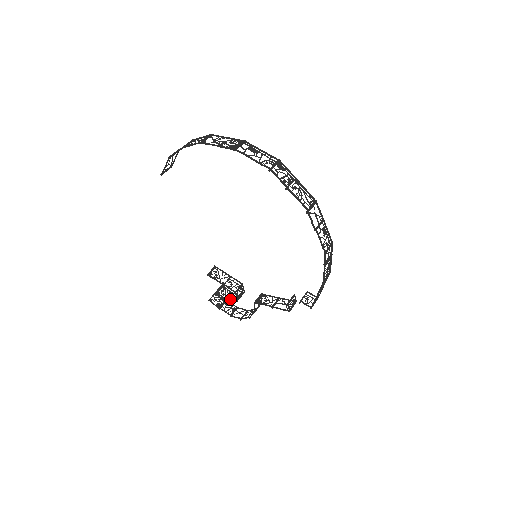
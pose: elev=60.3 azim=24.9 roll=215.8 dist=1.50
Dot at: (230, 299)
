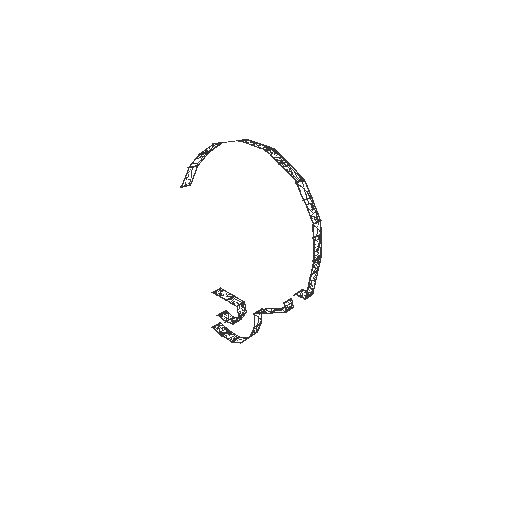
Dot at: (232, 321)
